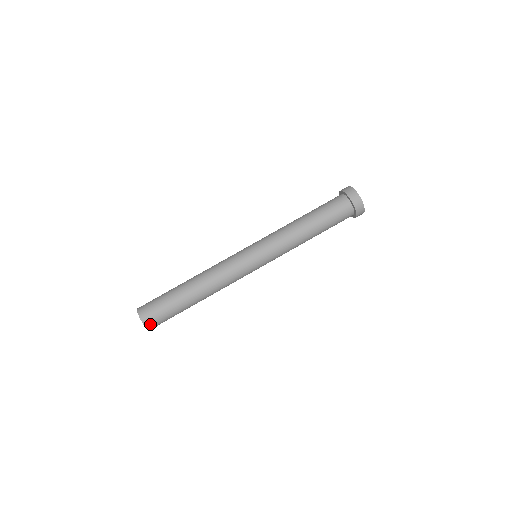
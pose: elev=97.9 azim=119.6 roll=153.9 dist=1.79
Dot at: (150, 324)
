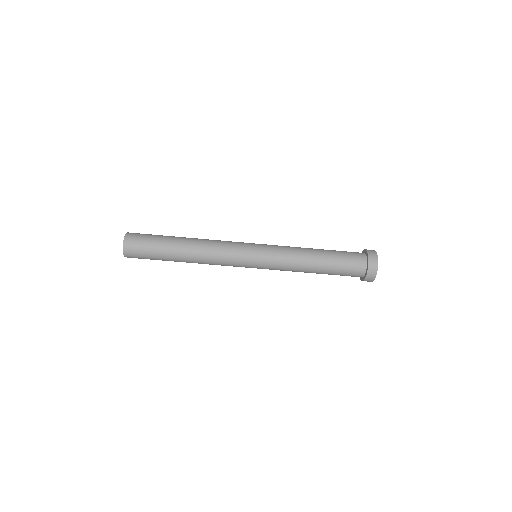
Dot at: occluded
